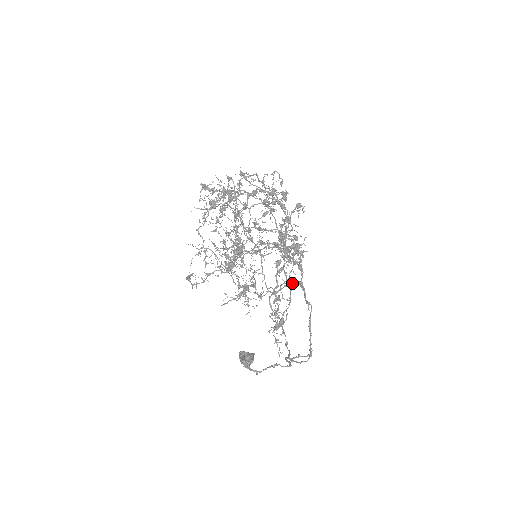
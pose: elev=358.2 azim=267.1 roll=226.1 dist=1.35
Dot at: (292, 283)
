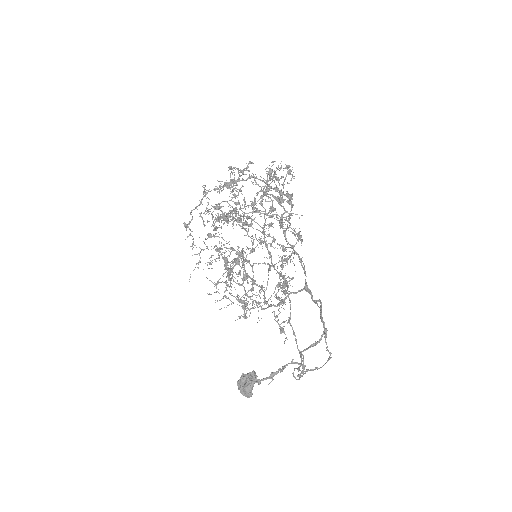
Dot at: (297, 292)
